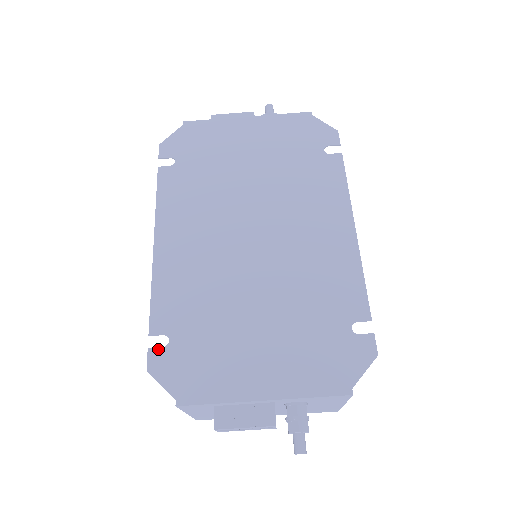
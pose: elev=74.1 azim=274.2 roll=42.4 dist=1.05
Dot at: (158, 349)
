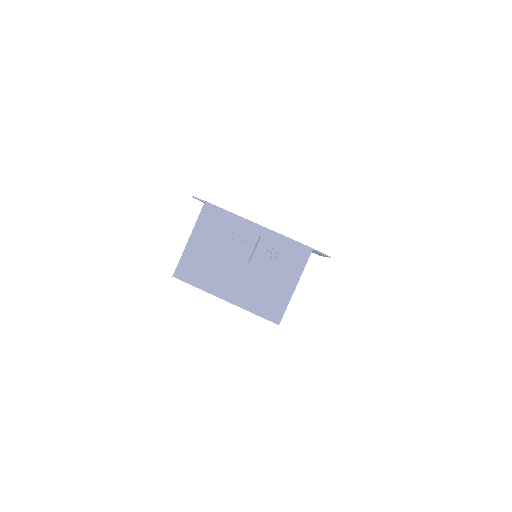
Dot at: occluded
